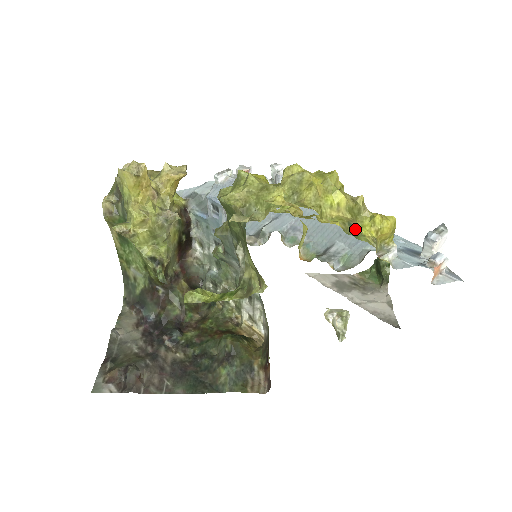
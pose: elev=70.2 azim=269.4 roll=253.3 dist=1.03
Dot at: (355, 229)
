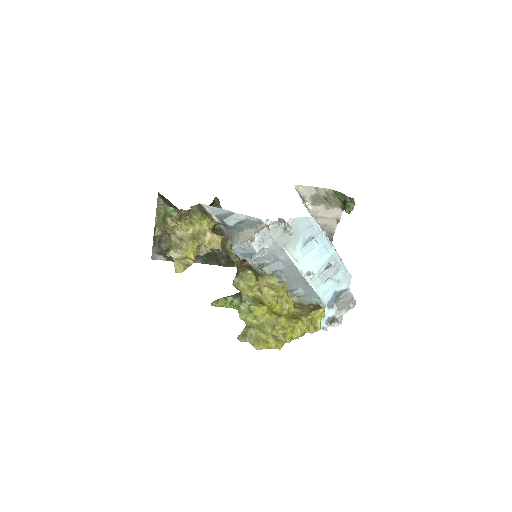
Dot at: occluded
